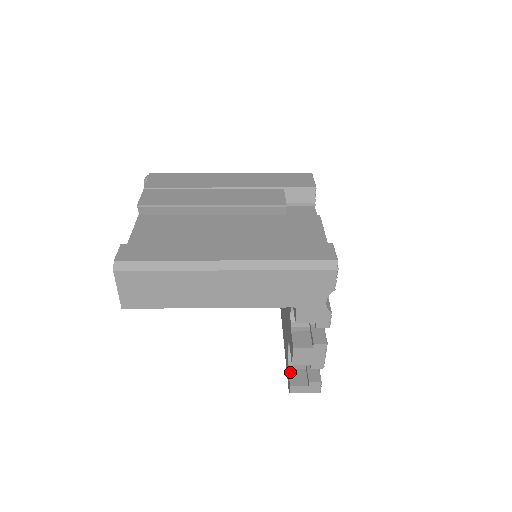
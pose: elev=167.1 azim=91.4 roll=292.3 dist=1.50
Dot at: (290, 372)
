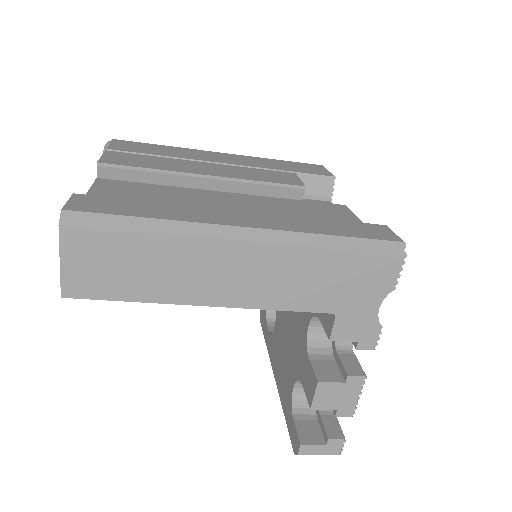
Dot at: (297, 424)
